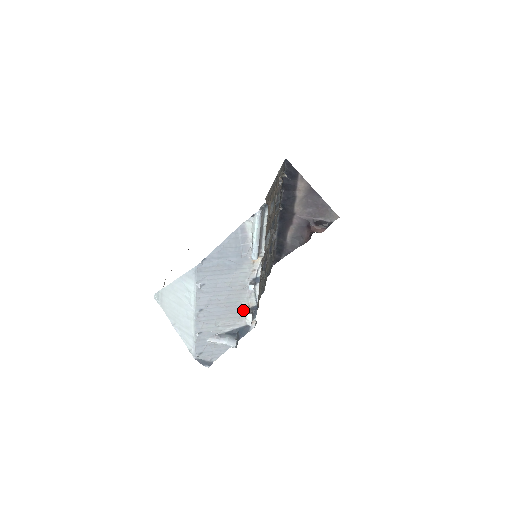
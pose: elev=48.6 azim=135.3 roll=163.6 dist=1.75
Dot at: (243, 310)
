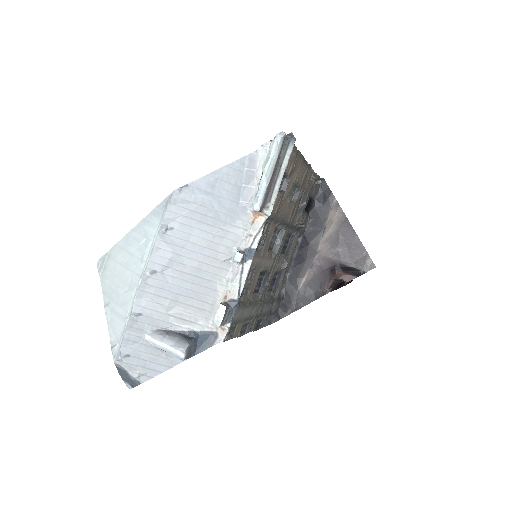
Dot at: (215, 301)
